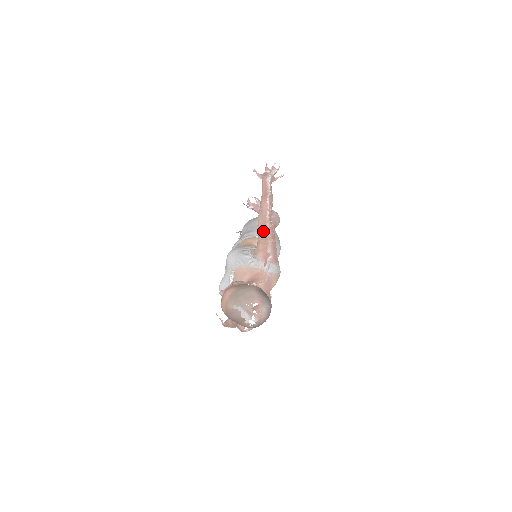
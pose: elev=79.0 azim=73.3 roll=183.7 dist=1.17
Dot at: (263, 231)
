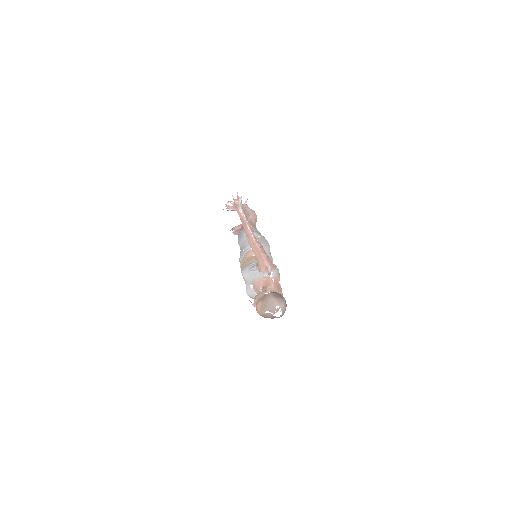
Dot at: (256, 251)
